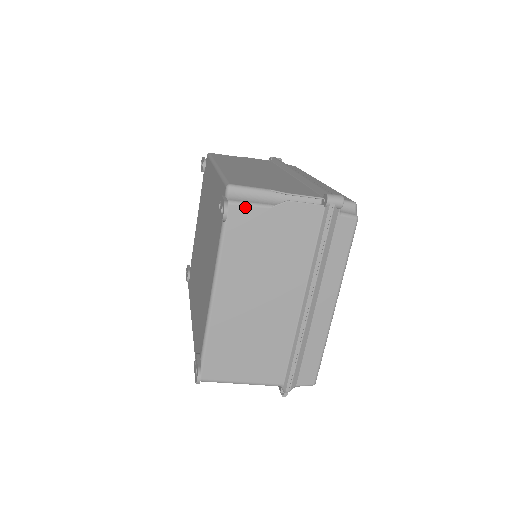
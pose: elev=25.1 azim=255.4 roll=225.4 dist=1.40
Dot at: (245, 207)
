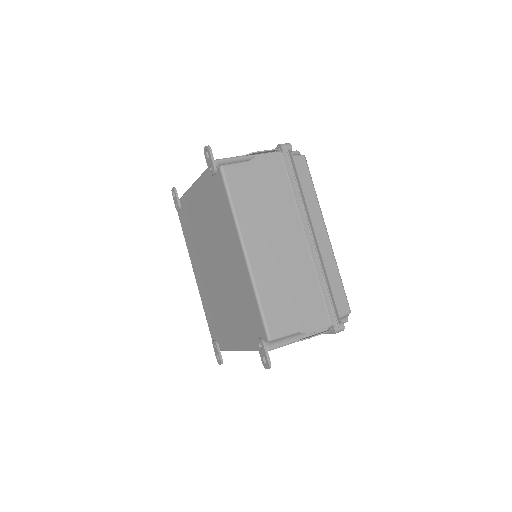
Dot at: occluded
